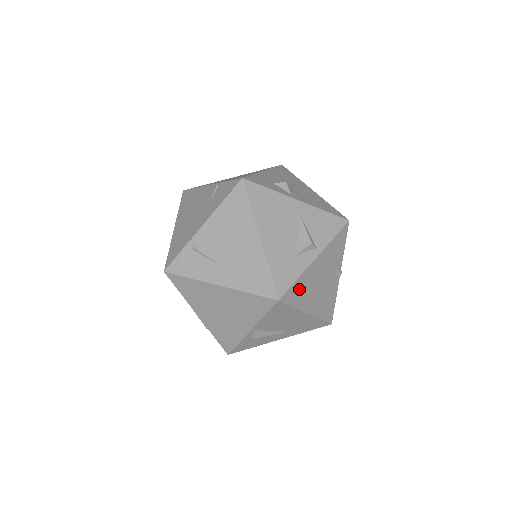
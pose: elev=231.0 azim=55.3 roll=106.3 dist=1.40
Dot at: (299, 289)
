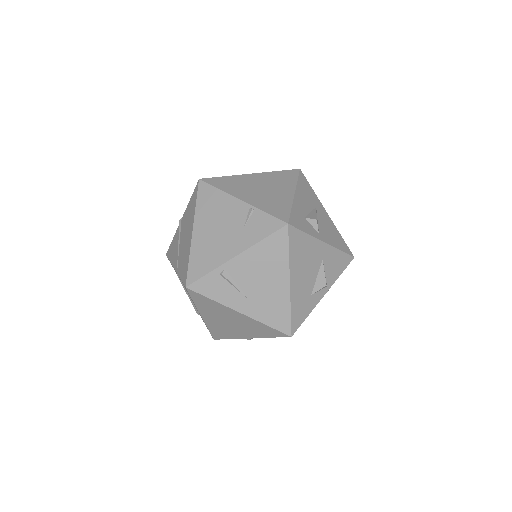
Dot at: occluded
